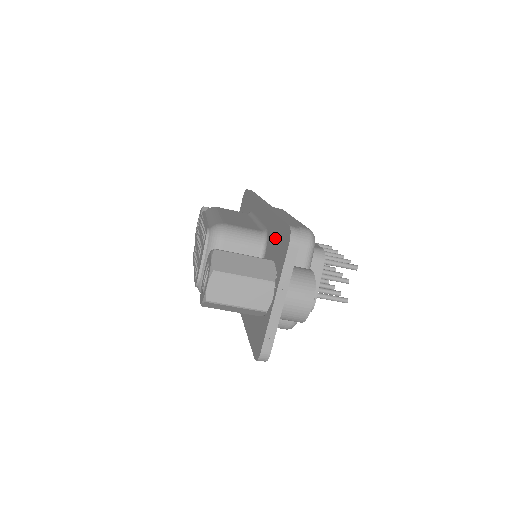
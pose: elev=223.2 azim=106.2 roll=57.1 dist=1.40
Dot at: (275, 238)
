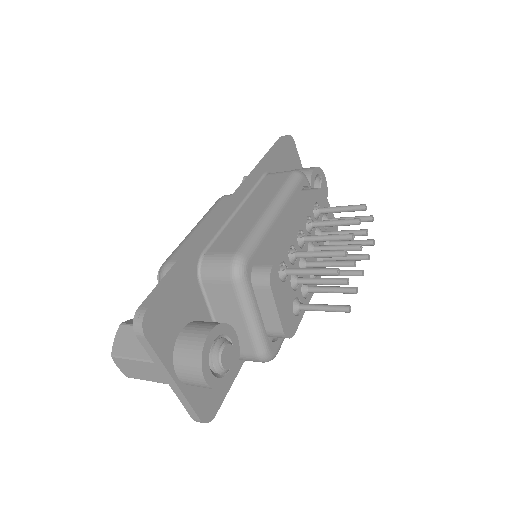
Dot at: occluded
